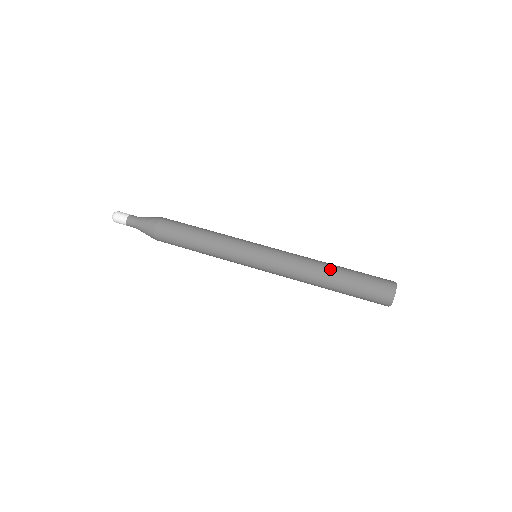
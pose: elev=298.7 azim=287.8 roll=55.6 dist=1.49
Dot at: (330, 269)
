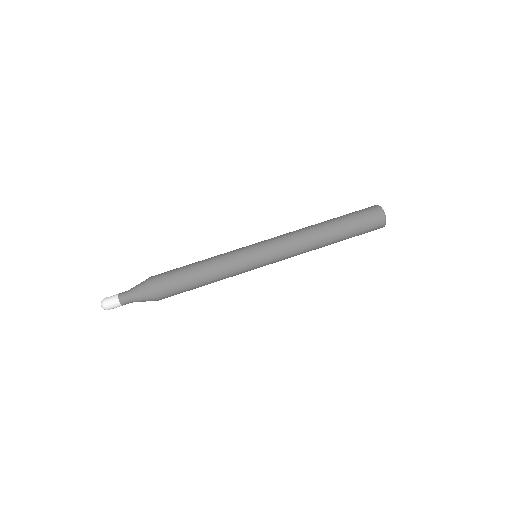
Dot at: (327, 234)
